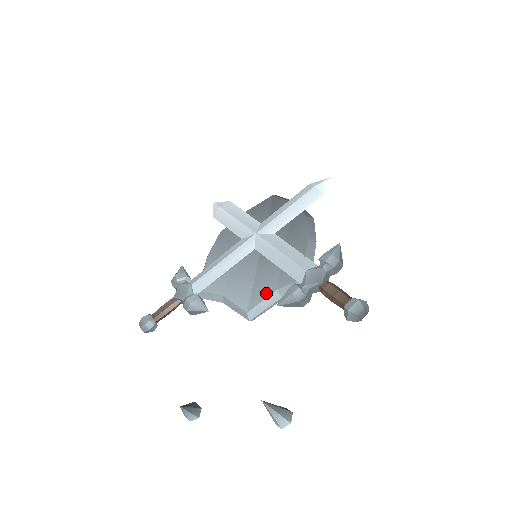
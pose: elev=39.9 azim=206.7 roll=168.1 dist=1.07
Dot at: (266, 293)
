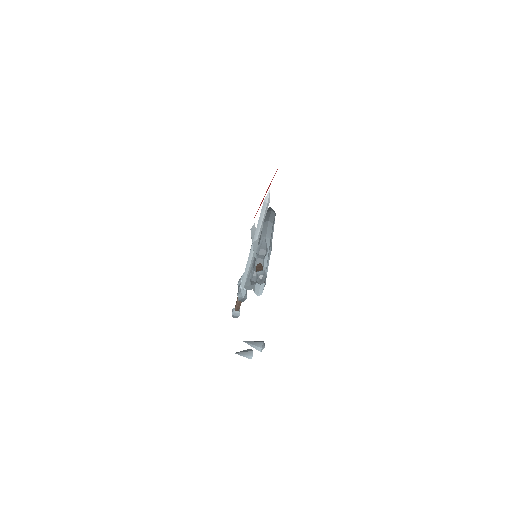
Dot at: occluded
